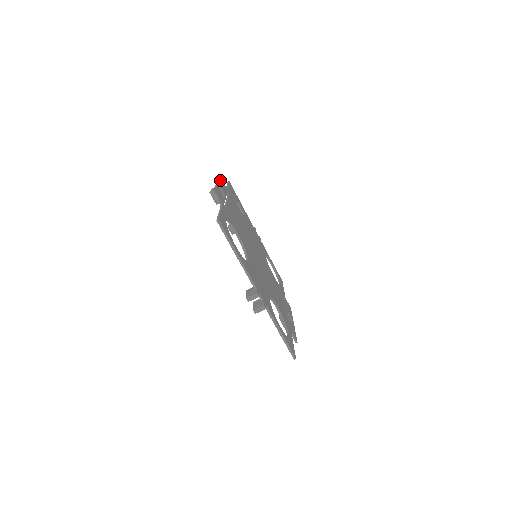
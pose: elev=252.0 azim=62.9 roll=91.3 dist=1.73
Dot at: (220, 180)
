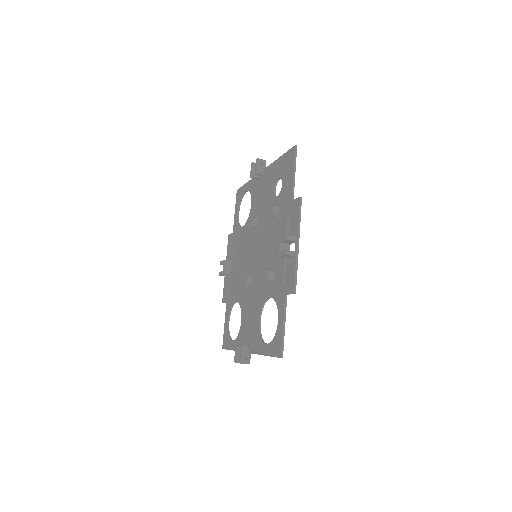
Dot at: (300, 213)
